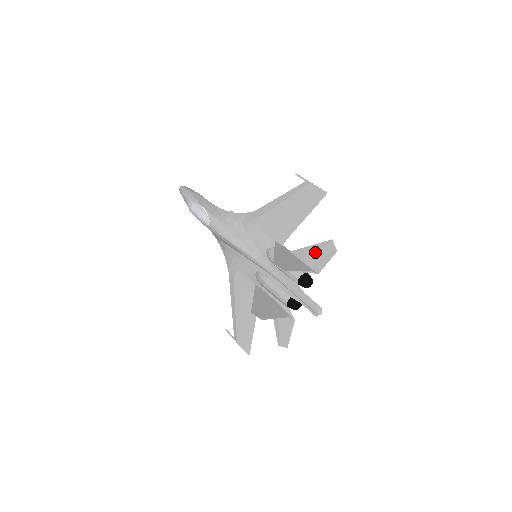
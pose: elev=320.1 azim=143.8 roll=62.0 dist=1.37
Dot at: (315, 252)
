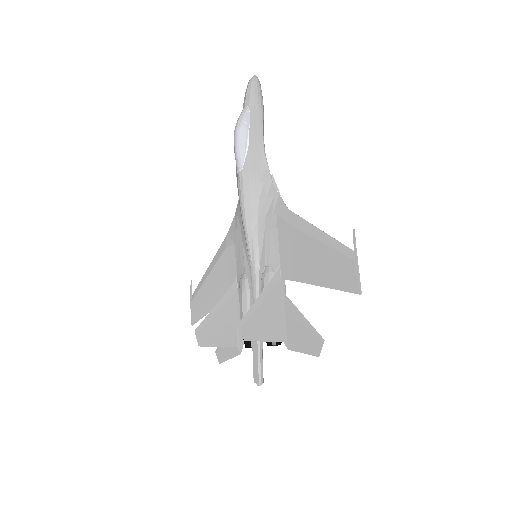
Dot at: (302, 328)
